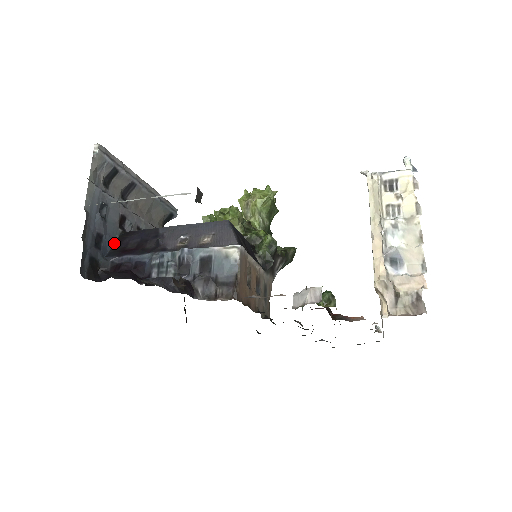
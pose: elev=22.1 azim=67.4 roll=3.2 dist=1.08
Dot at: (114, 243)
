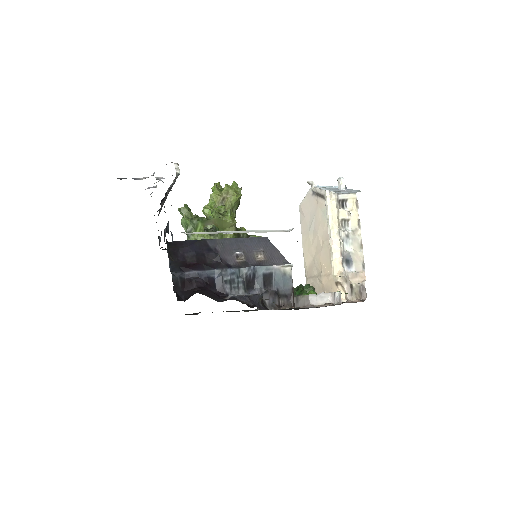
Dot at: (168, 255)
